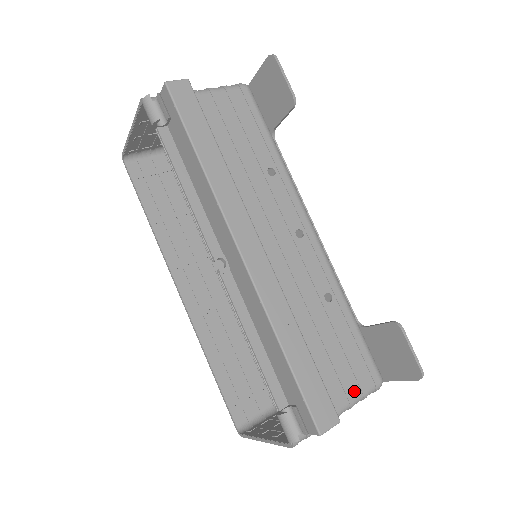
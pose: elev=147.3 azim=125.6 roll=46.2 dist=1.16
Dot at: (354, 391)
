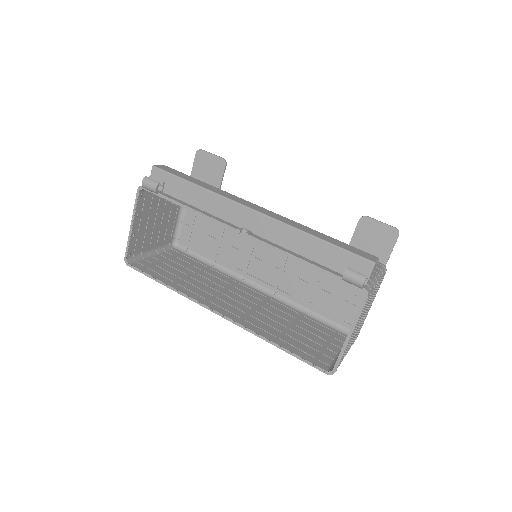
Dot at: (374, 269)
